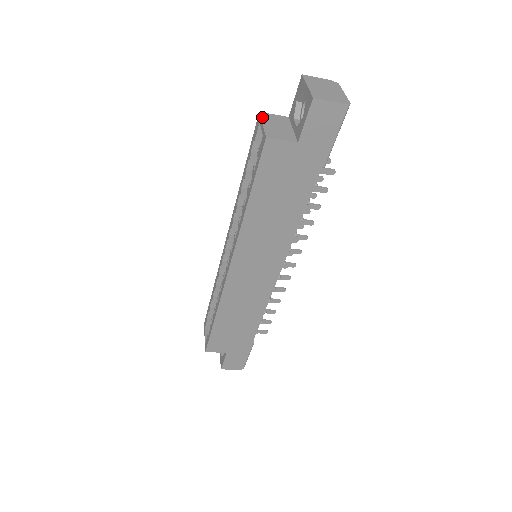
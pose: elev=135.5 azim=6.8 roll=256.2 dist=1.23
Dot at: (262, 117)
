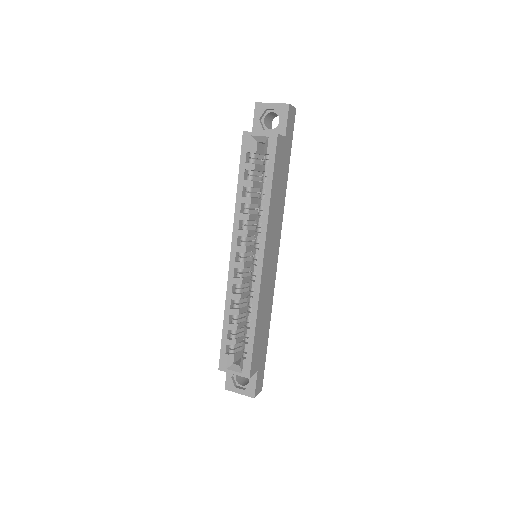
Dot at: (251, 132)
